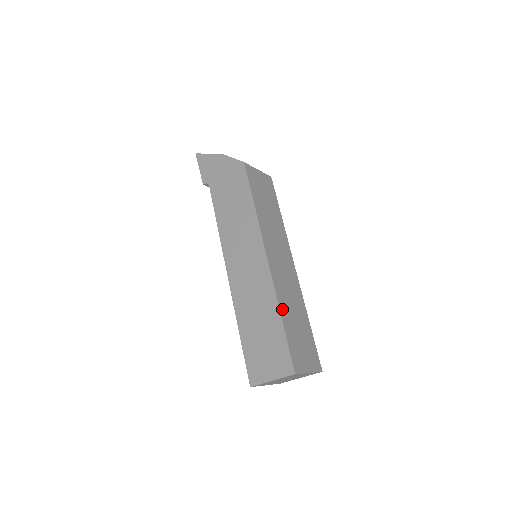
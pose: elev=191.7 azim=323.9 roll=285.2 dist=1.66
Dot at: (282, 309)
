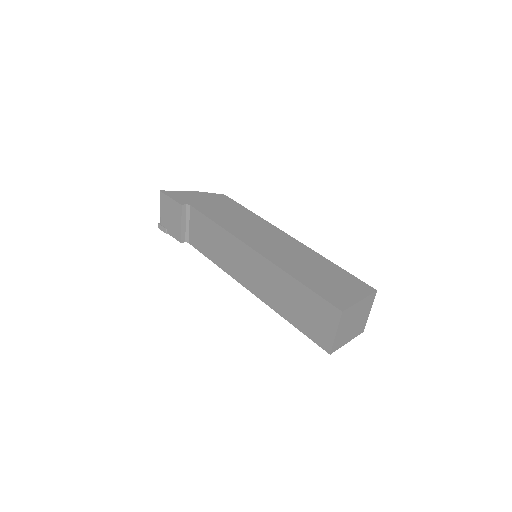
Dot at: occluded
